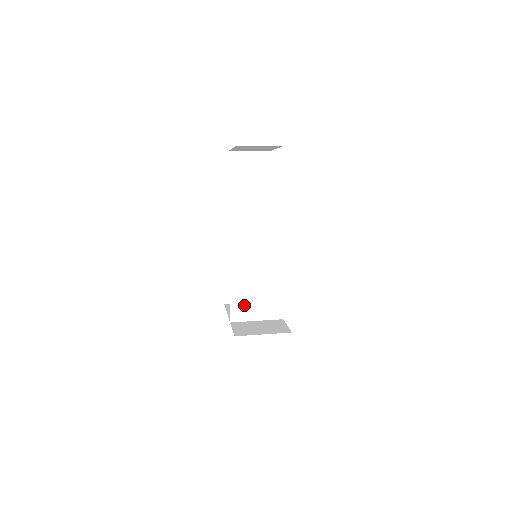
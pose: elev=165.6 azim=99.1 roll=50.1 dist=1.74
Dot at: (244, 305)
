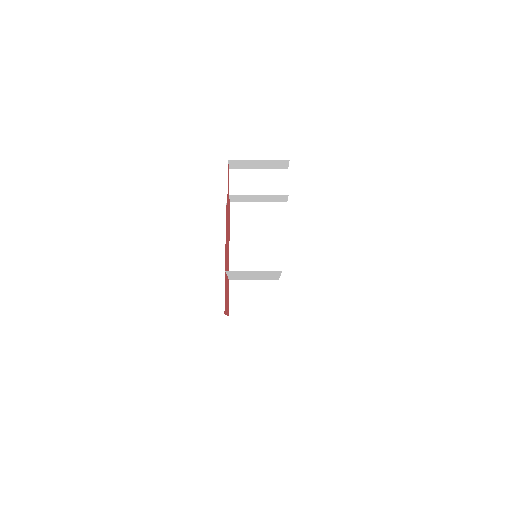
Dot at: (242, 278)
